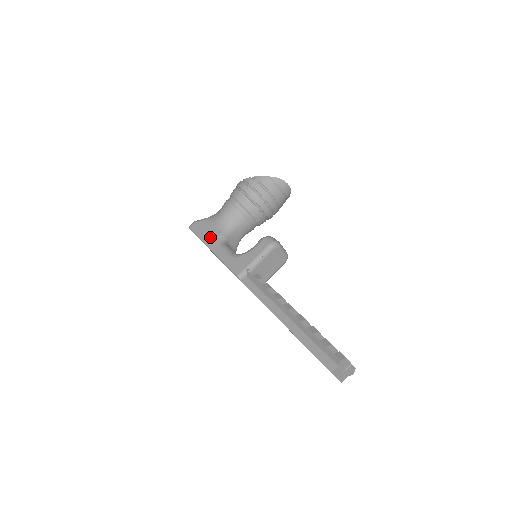
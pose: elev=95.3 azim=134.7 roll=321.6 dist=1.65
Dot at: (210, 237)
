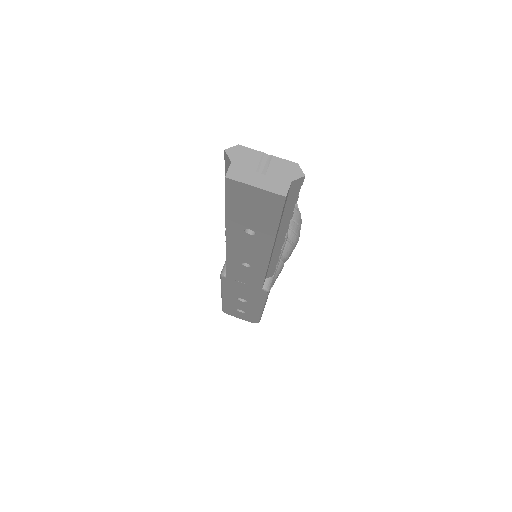
Dot at: occluded
